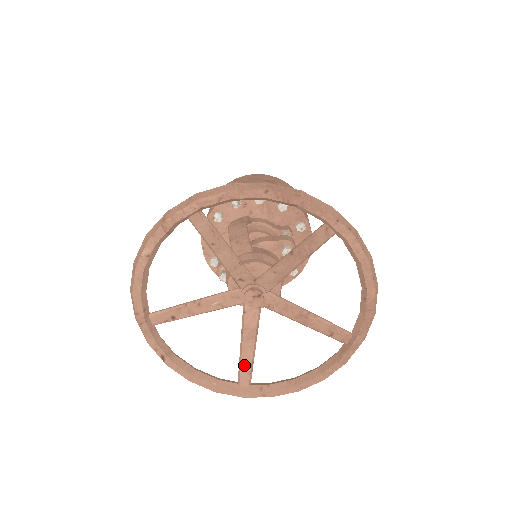
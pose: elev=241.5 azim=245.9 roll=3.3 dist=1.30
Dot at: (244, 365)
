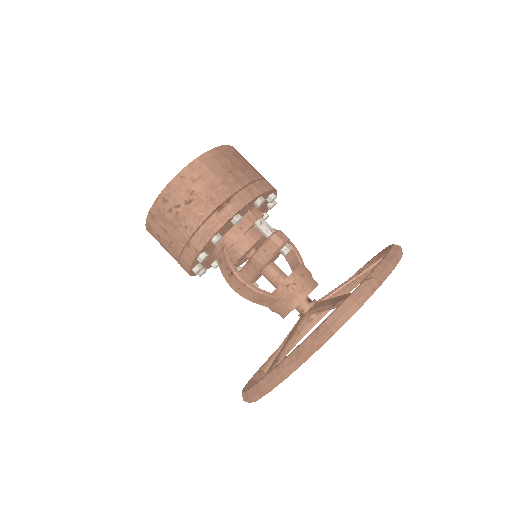
Dot at: occluded
